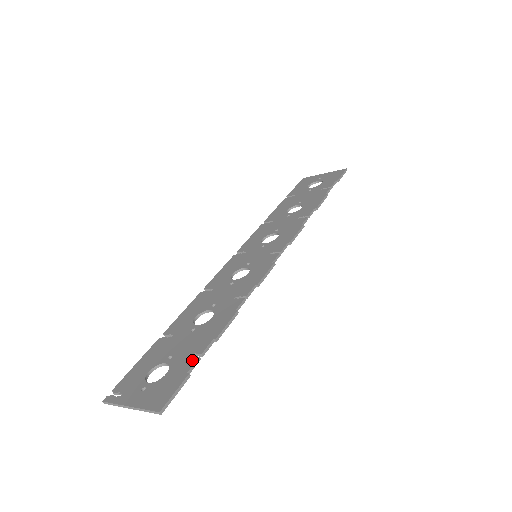
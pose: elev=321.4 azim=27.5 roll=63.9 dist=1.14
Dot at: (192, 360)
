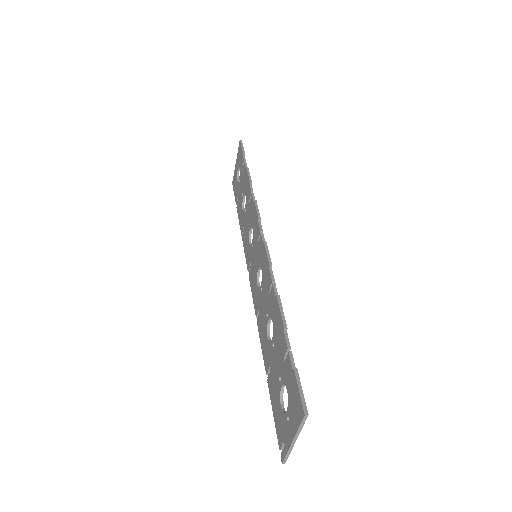
Dot at: (288, 360)
